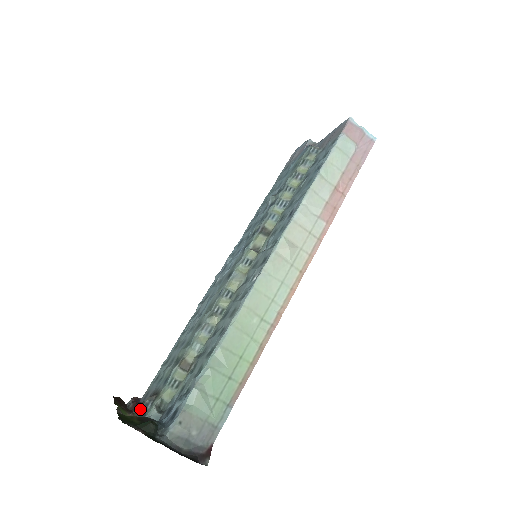
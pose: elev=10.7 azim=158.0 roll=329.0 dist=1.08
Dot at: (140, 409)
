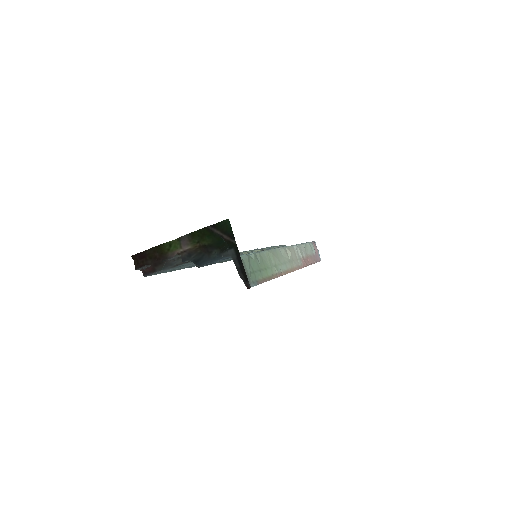
Dot at: (180, 257)
